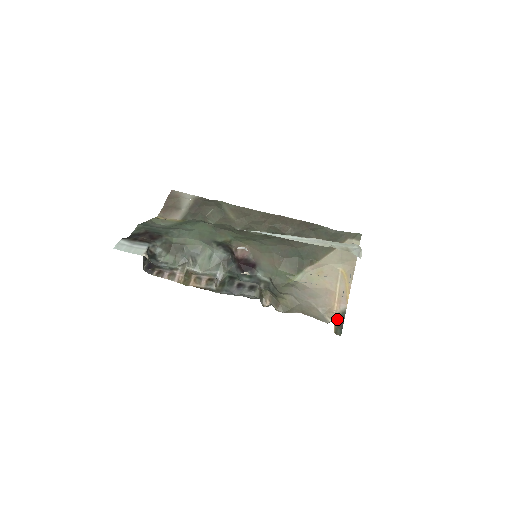
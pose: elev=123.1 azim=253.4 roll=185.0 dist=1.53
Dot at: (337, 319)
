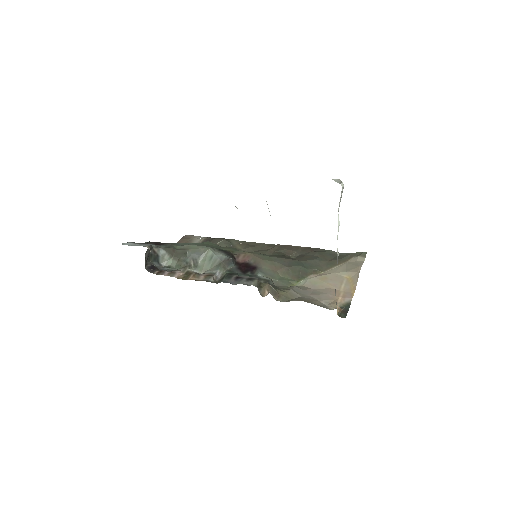
Dot at: (341, 308)
